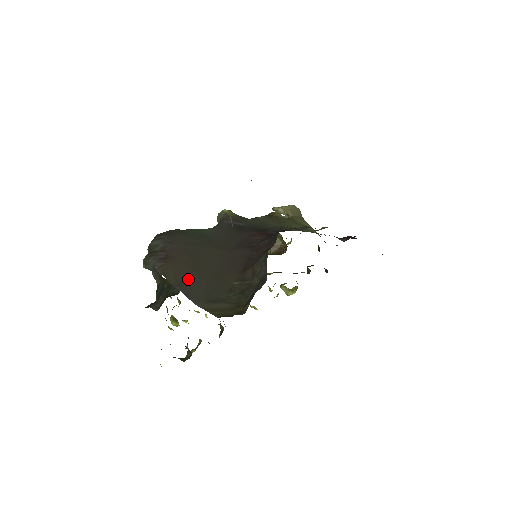
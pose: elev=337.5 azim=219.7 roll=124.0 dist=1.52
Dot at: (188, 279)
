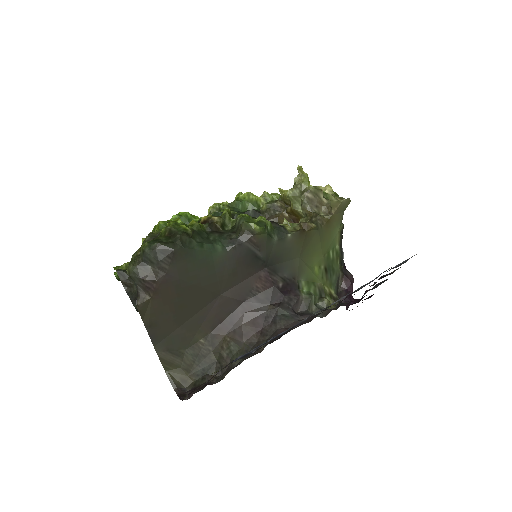
Dot at: (162, 322)
